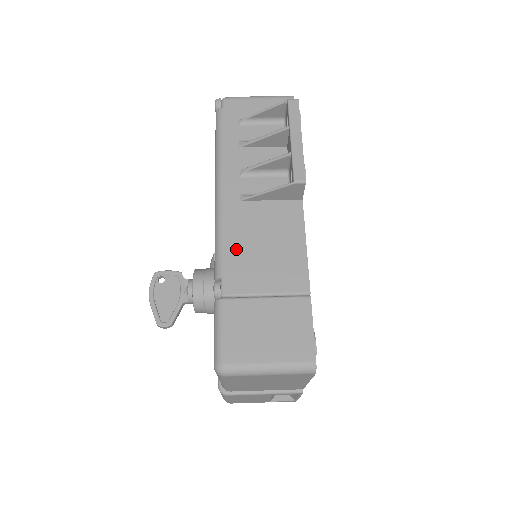
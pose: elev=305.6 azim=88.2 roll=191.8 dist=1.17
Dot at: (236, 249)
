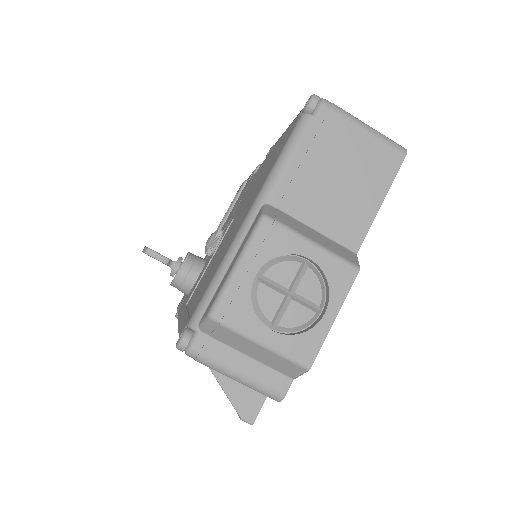
Dot at: occluded
